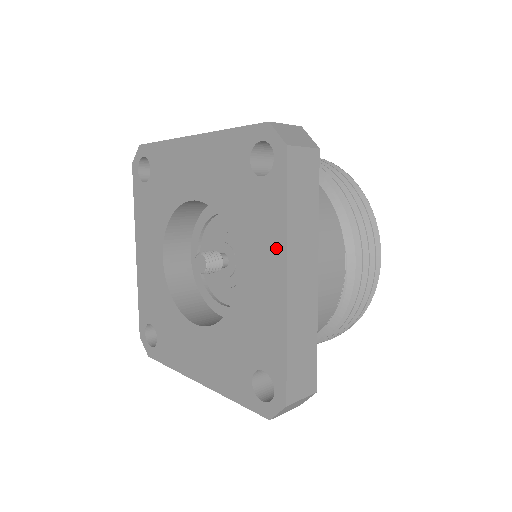
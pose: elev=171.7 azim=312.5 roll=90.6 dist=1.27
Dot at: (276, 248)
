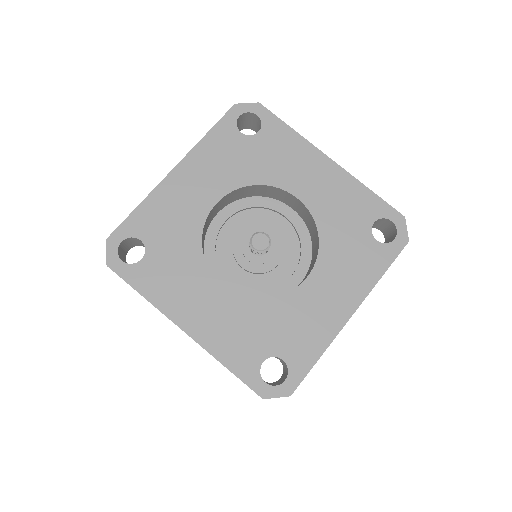
Dot at: (358, 290)
